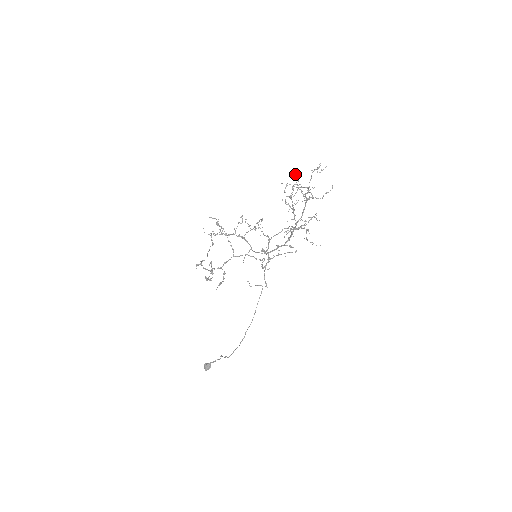
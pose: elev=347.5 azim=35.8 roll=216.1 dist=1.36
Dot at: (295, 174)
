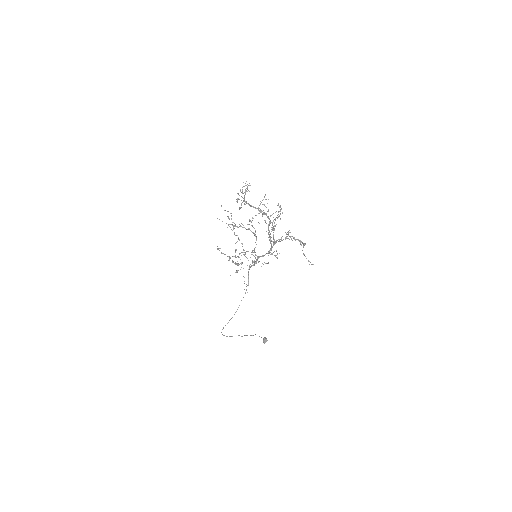
Dot at: (247, 186)
